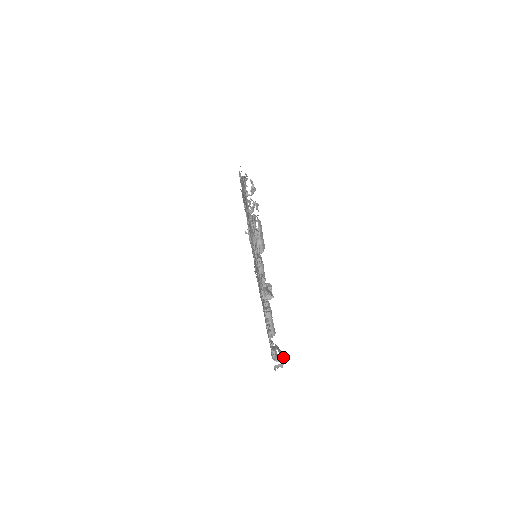
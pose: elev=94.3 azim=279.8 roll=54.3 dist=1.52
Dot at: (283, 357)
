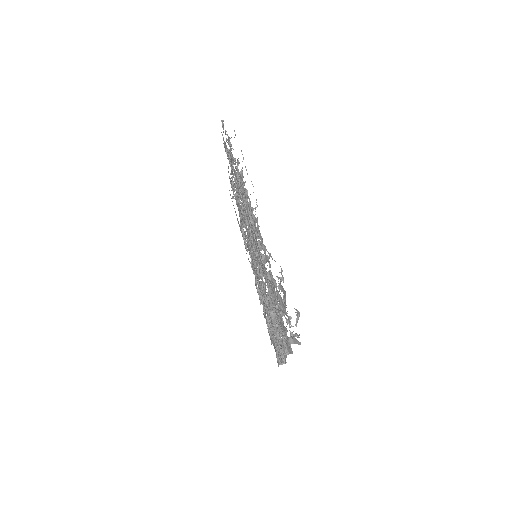
Dot at: occluded
